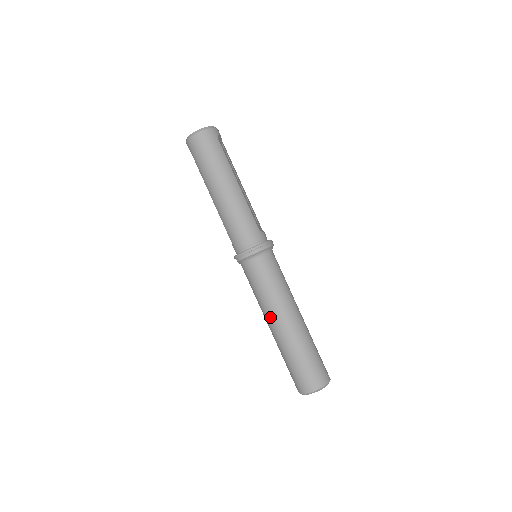
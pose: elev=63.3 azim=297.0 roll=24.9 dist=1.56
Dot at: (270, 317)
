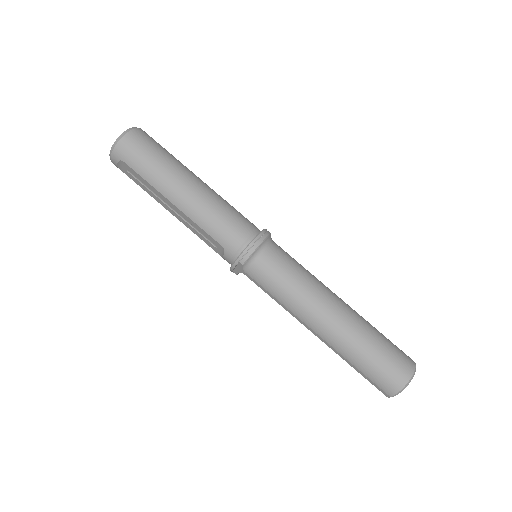
Dot at: (316, 312)
